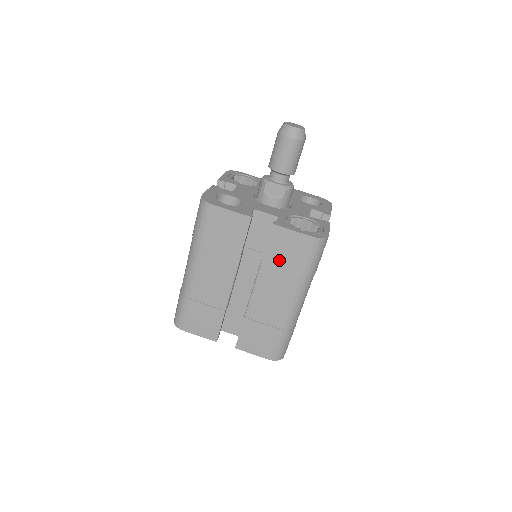
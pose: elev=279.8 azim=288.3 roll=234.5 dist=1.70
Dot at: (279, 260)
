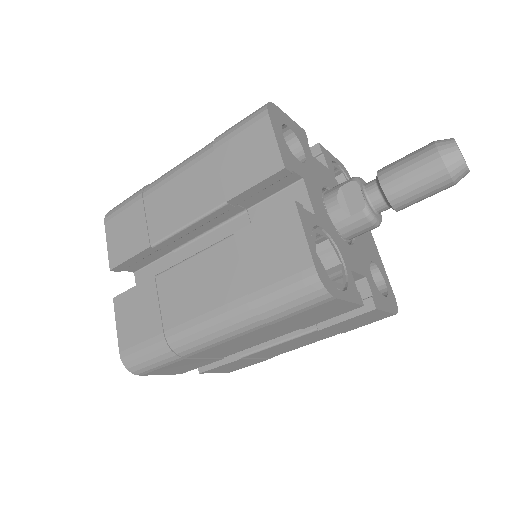
Dot at: (252, 251)
